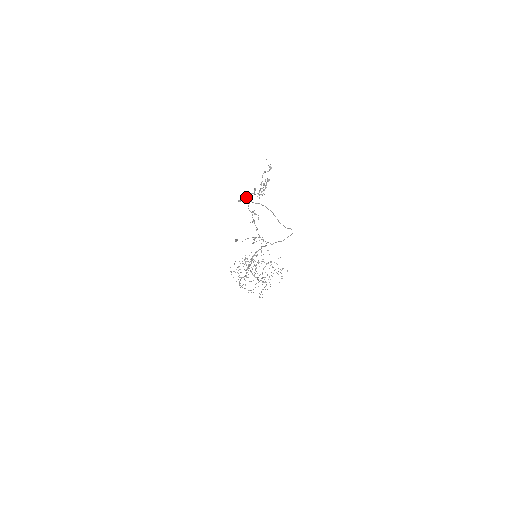
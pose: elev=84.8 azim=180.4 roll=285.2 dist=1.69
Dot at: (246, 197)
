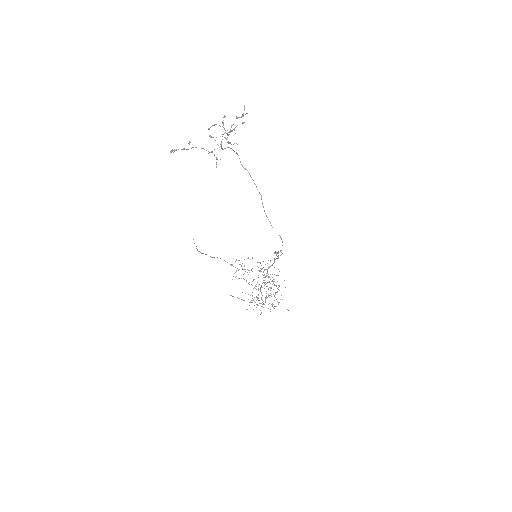
Dot at: occluded
